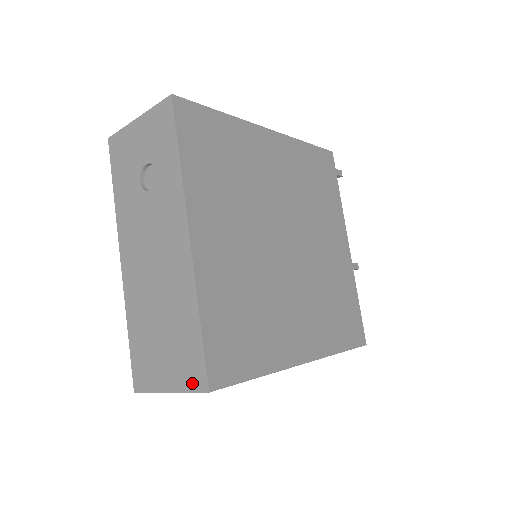
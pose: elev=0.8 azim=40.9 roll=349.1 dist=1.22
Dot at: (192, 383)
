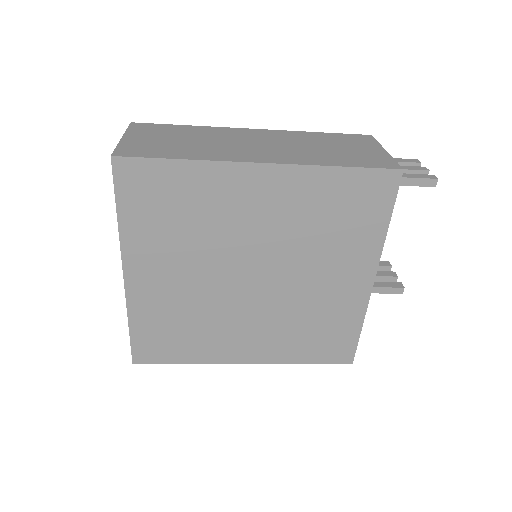
Dot at: occluded
